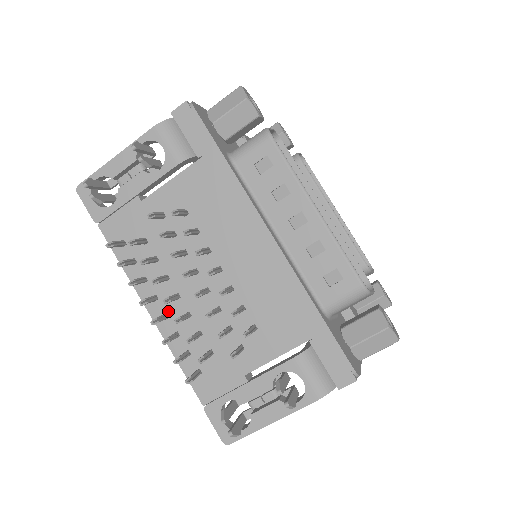
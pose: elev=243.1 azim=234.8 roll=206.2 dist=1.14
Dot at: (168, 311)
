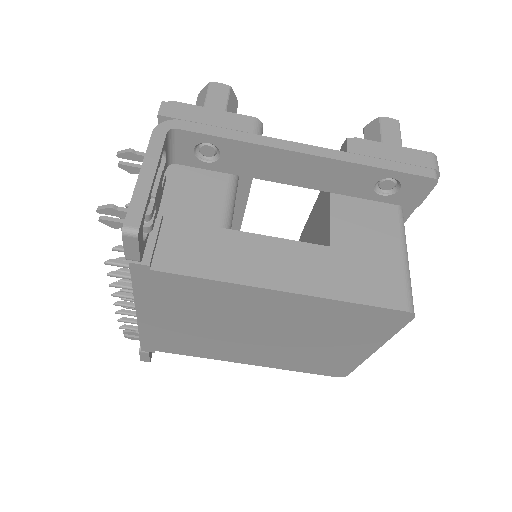
Dot at: occluded
